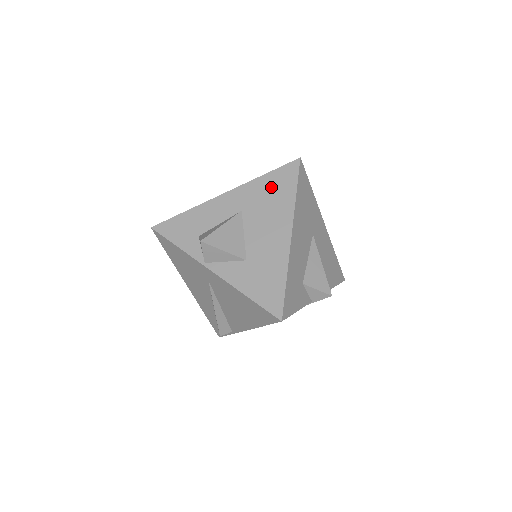
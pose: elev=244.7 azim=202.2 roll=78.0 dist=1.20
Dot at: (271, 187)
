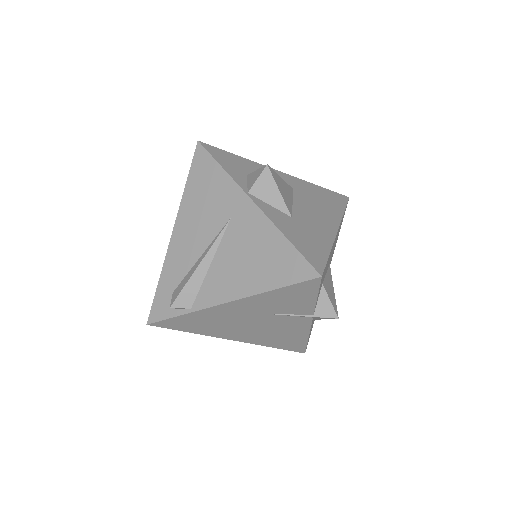
Dot at: (323, 195)
